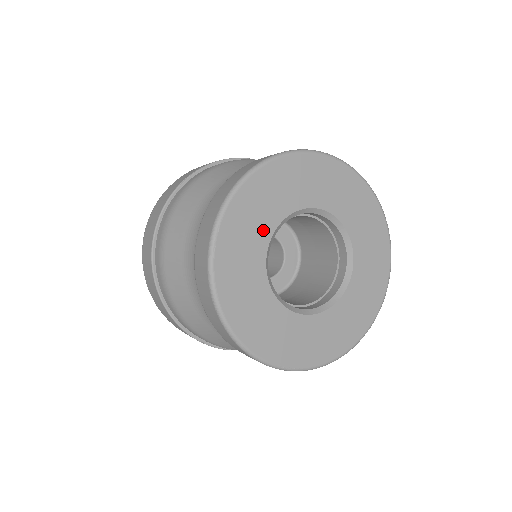
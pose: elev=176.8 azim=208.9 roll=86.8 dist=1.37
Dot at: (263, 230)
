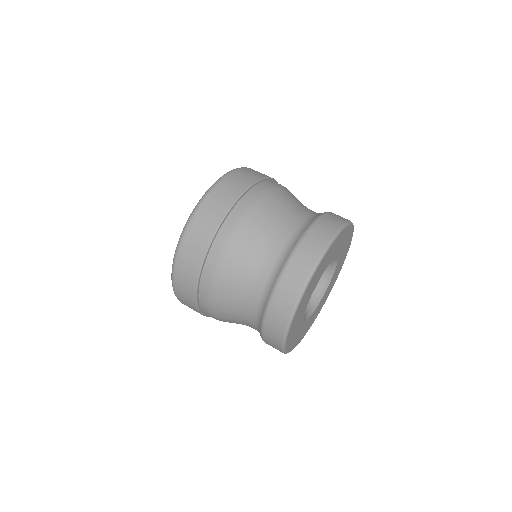
Dot at: (320, 275)
